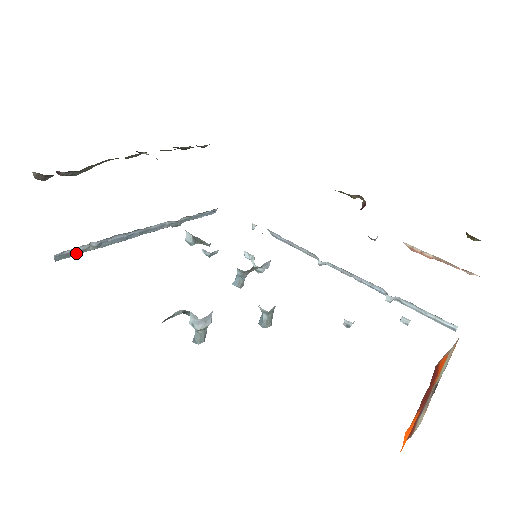
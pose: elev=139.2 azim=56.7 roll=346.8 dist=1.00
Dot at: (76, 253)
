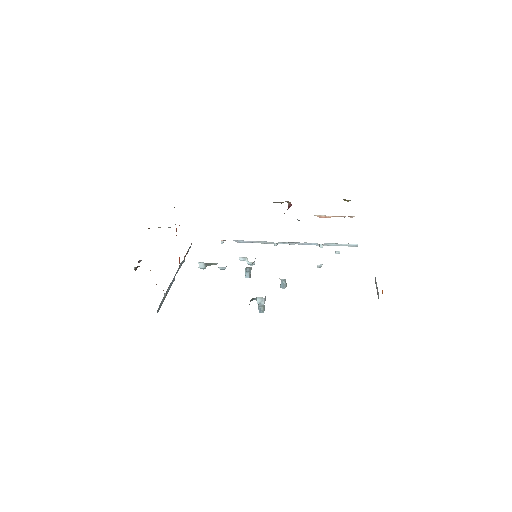
Dot at: (161, 304)
